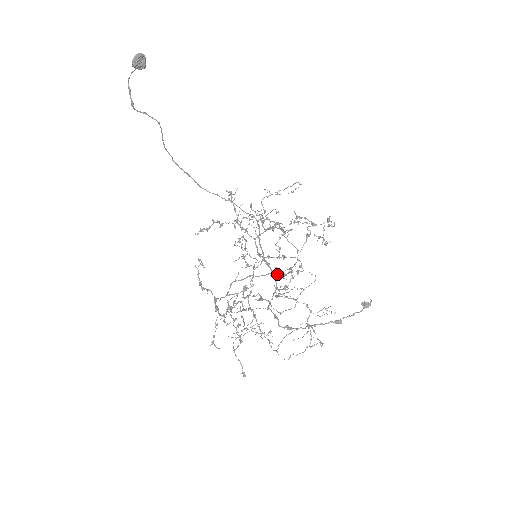
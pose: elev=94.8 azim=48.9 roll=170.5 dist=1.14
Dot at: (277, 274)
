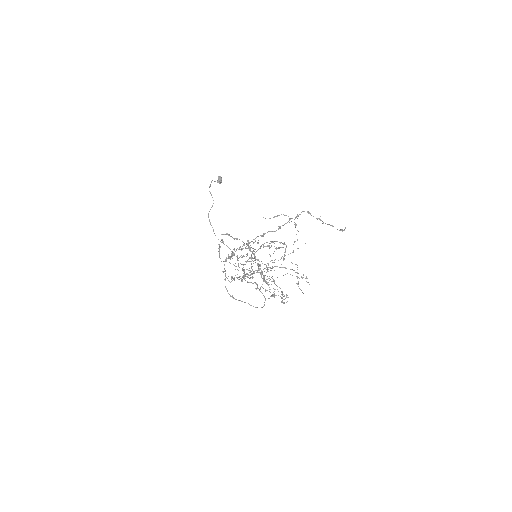
Dot at: (280, 242)
